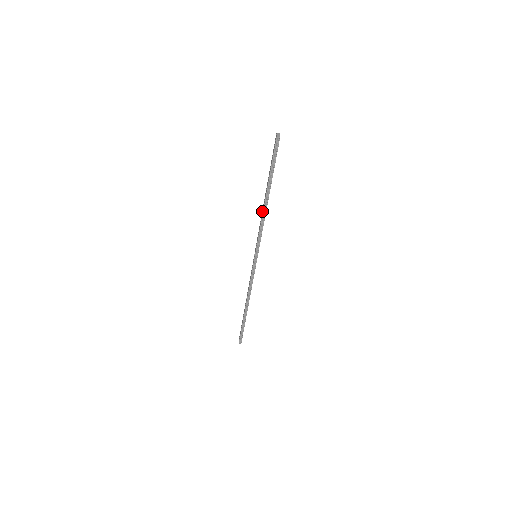
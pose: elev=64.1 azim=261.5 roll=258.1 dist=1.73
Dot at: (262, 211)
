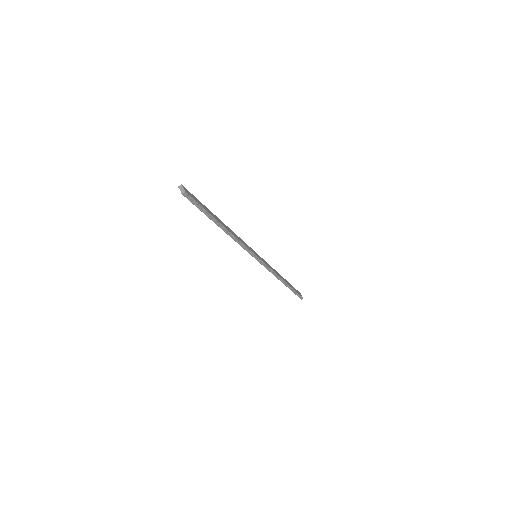
Dot at: occluded
